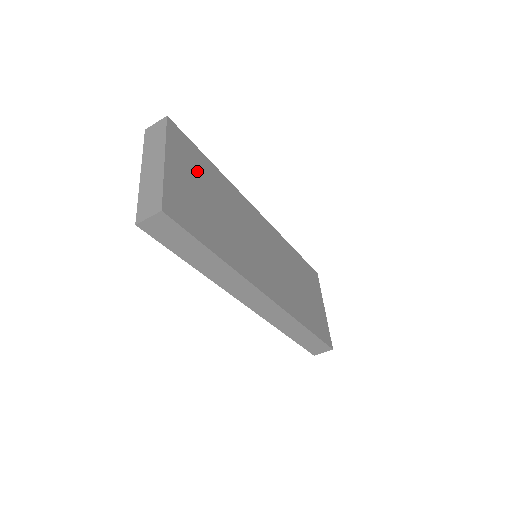
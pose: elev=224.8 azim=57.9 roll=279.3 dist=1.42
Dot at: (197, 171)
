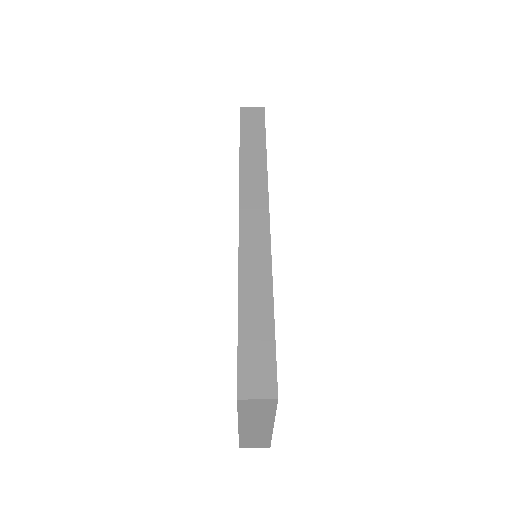
Dot at: occluded
